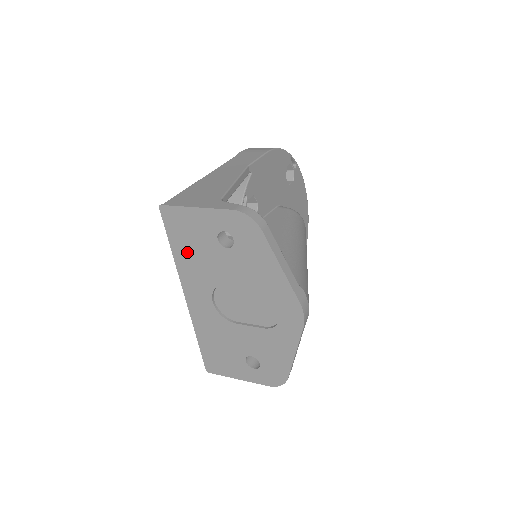
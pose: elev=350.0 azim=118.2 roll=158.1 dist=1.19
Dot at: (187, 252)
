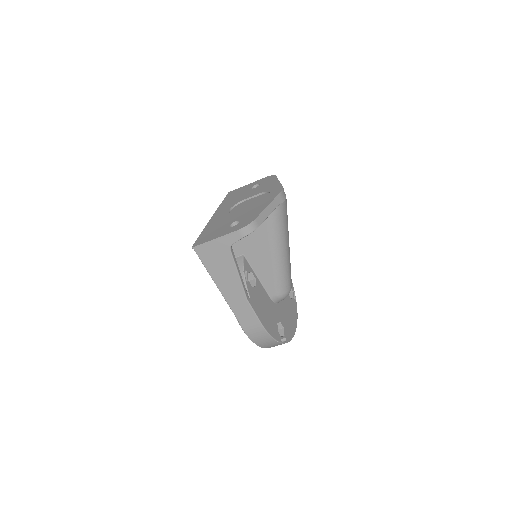
Dot at: (230, 199)
